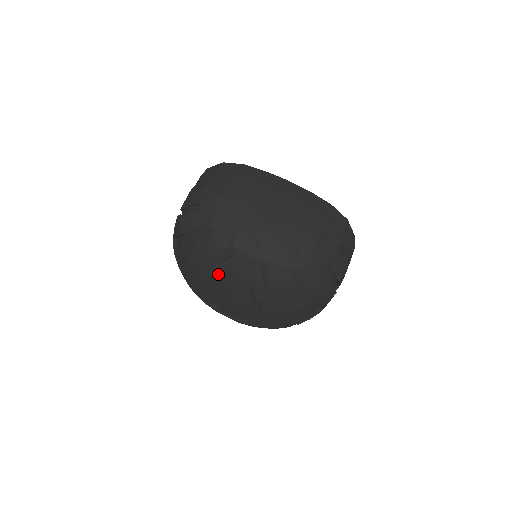
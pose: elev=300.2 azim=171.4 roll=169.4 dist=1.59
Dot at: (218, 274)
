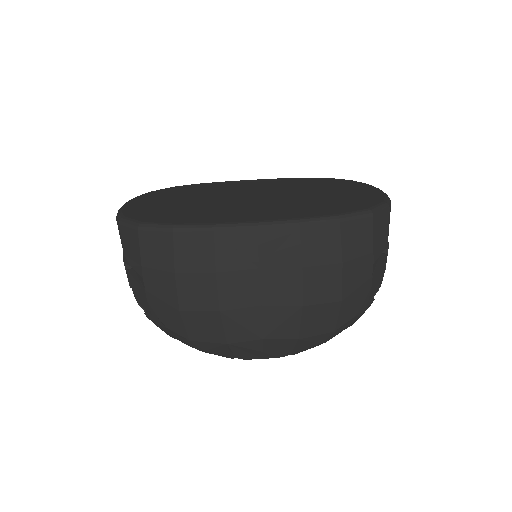
Dot at: occluded
